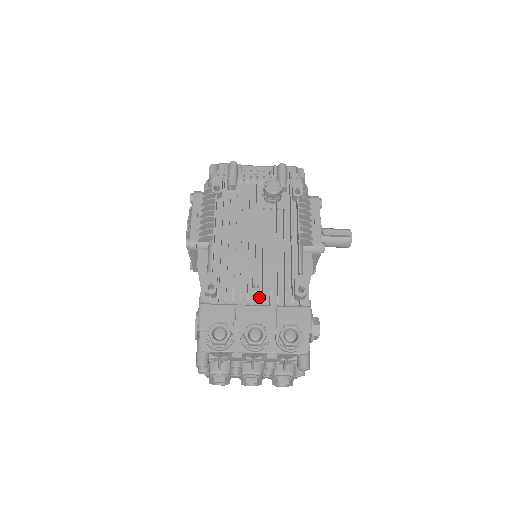
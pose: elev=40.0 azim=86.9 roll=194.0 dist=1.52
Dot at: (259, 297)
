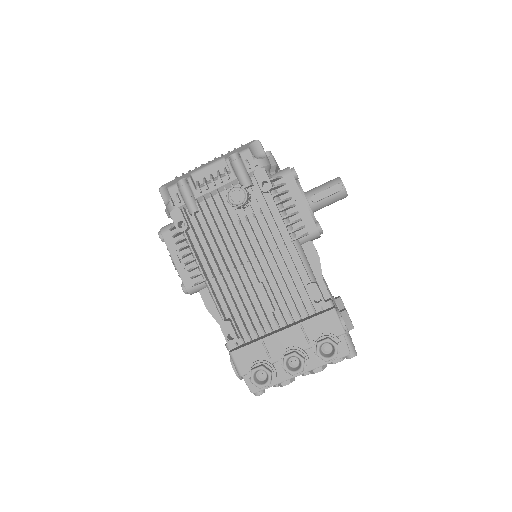
Dot at: (280, 319)
